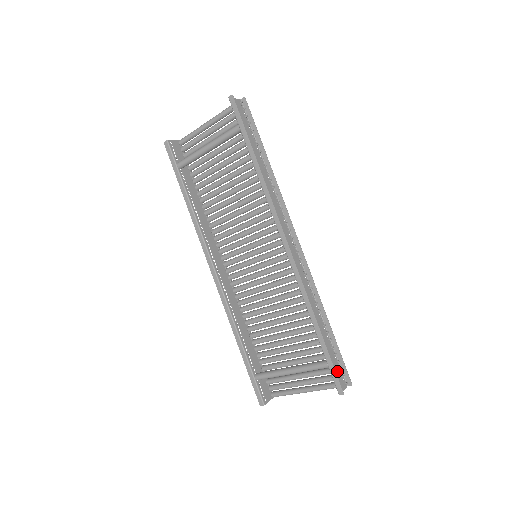
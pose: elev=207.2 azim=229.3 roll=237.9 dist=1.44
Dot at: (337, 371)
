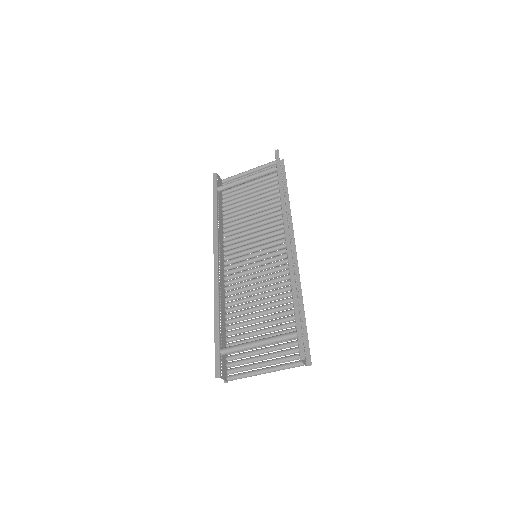
Dot at: occluded
